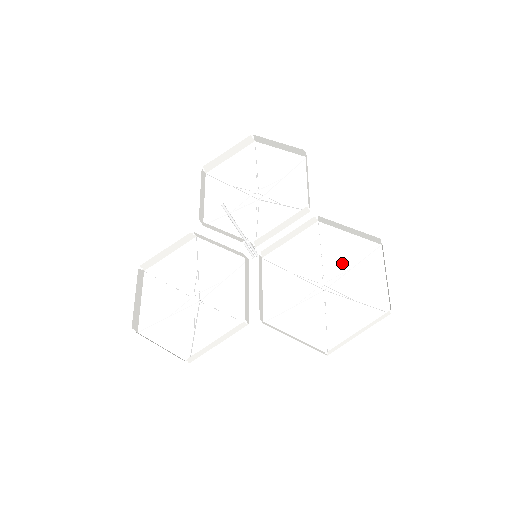
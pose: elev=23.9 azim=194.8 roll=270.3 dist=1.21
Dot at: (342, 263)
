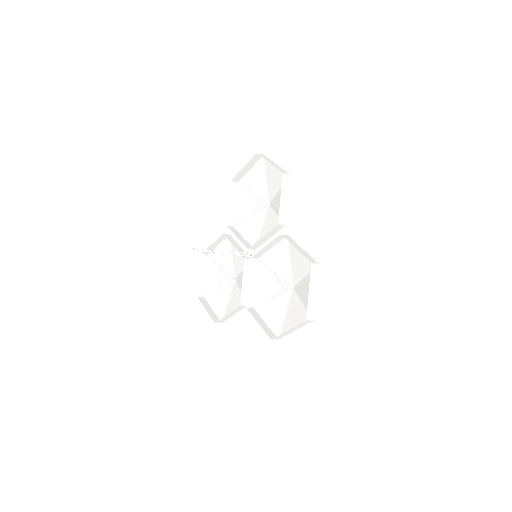
Dot at: (300, 271)
